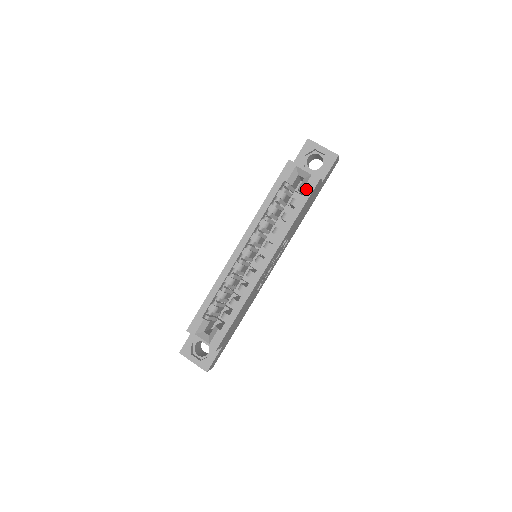
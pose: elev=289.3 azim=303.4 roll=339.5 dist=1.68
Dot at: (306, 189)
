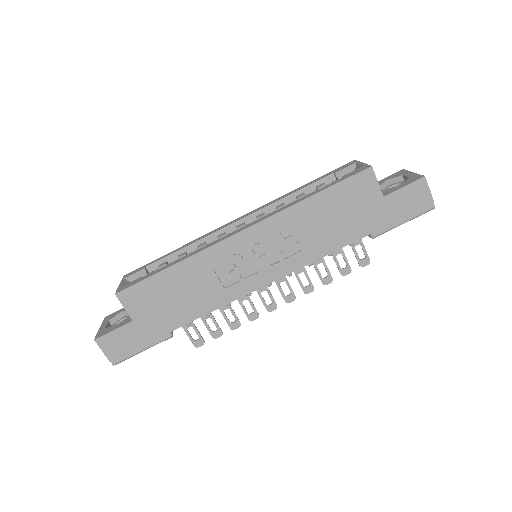
Dot at: (347, 175)
